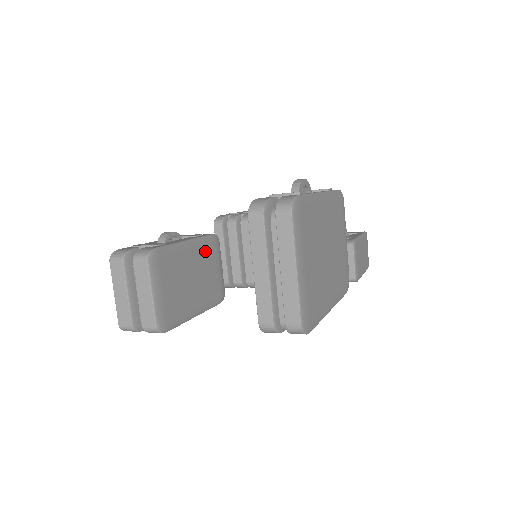
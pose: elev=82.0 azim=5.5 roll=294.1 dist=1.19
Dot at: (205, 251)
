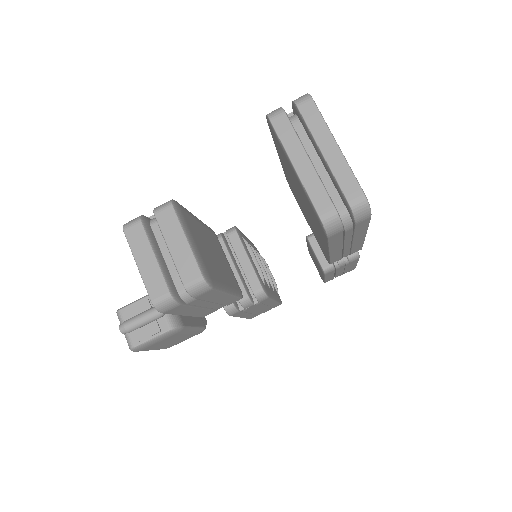
Dot at: (212, 237)
